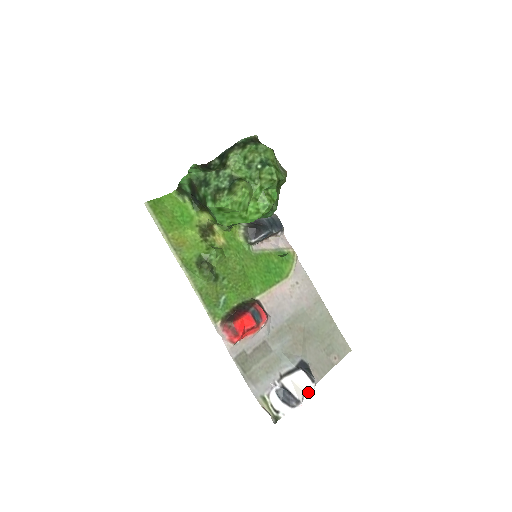
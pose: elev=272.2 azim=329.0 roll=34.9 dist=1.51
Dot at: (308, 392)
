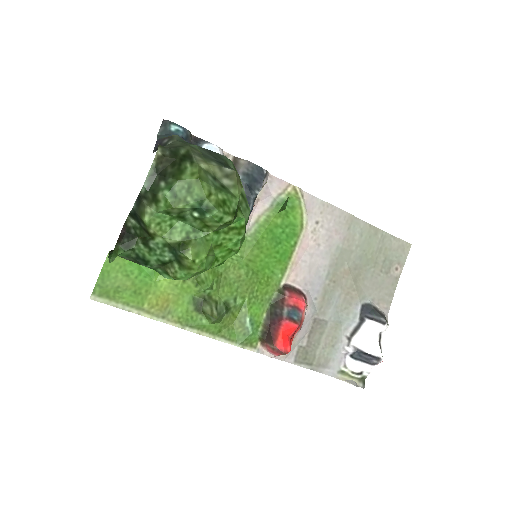
Dot at: (383, 334)
